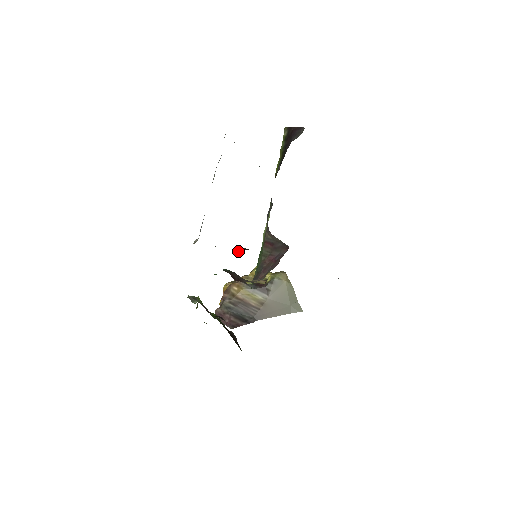
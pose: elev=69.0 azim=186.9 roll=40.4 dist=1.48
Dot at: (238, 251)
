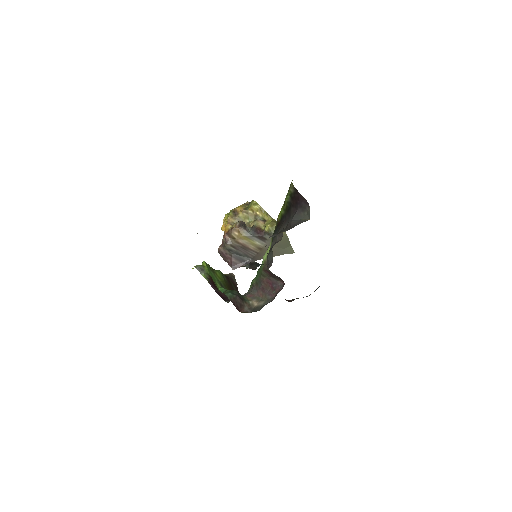
Dot at: occluded
